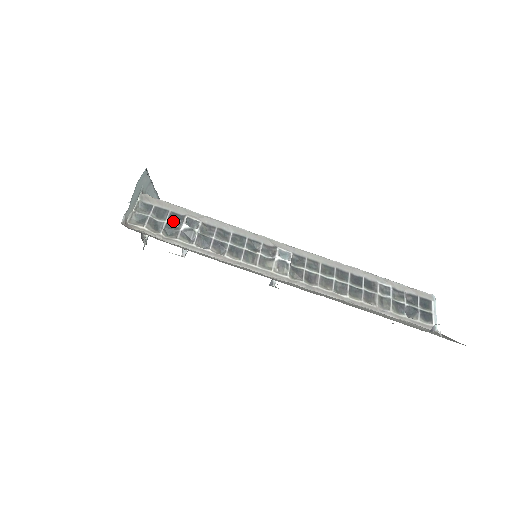
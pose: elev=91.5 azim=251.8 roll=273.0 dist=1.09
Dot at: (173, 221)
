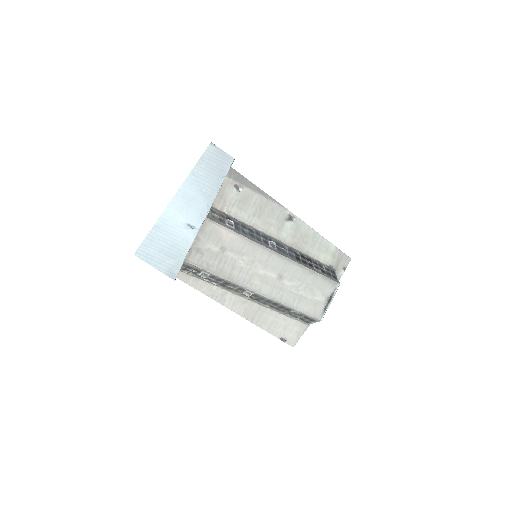
Dot at: (195, 270)
